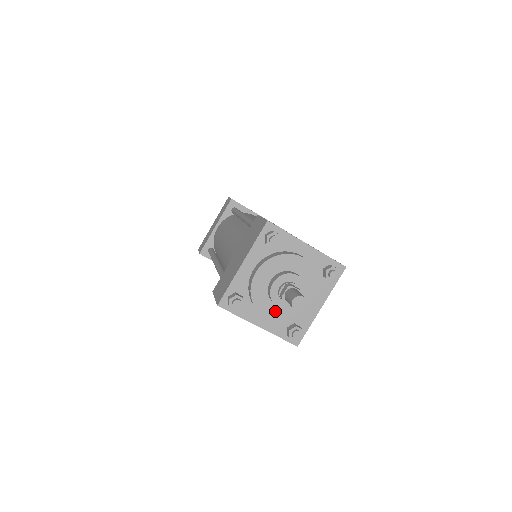
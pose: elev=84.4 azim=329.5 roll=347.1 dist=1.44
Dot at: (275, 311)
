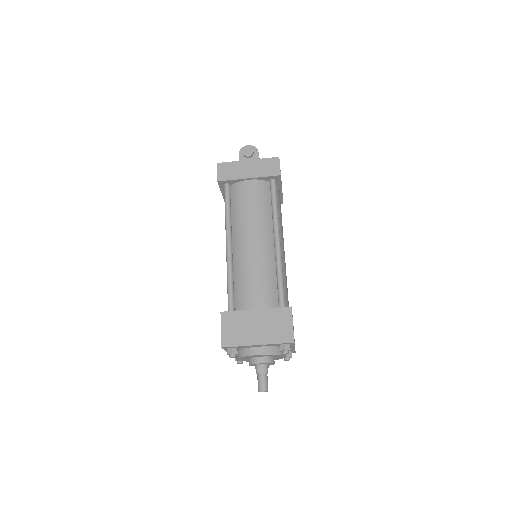
Dot at: (244, 359)
